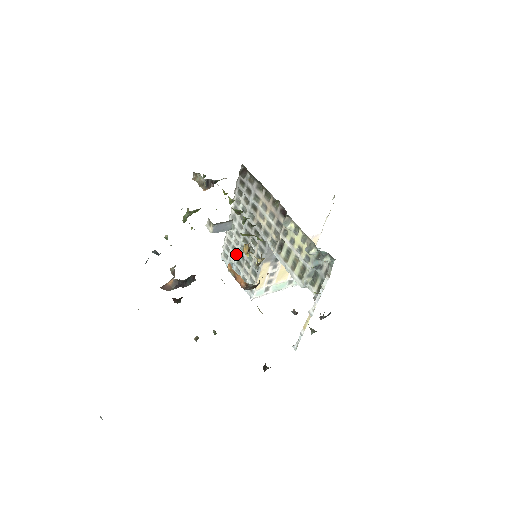
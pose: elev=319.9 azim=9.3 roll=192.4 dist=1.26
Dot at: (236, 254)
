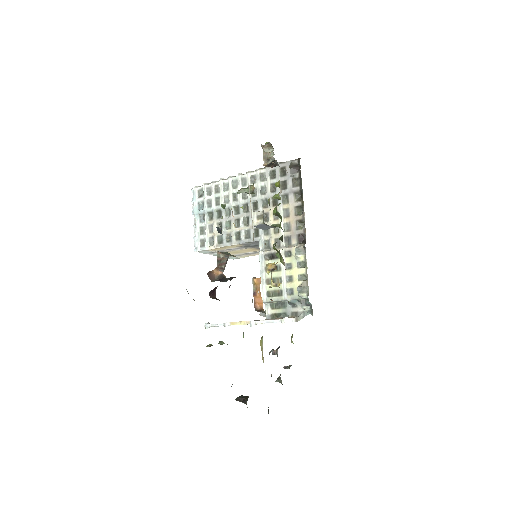
Dot at: (215, 207)
